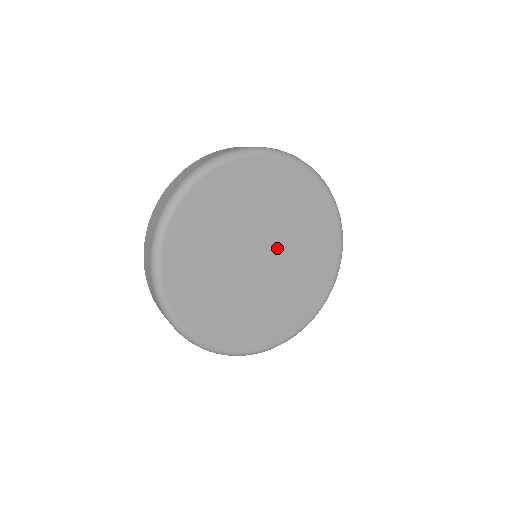
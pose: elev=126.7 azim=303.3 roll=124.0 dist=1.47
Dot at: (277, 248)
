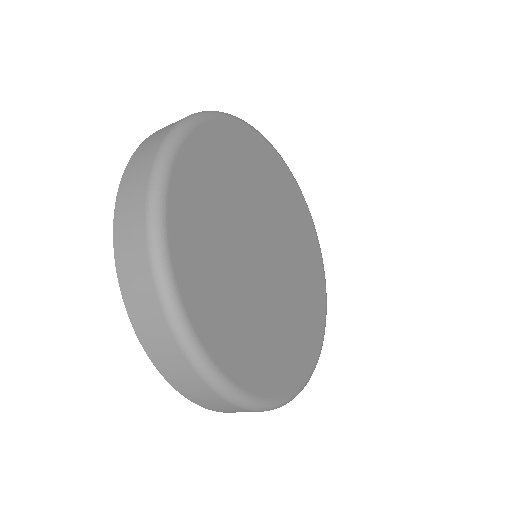
Dot at: (266, 228)
